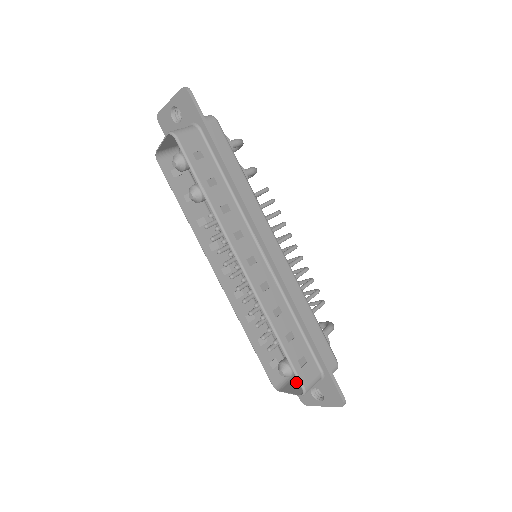
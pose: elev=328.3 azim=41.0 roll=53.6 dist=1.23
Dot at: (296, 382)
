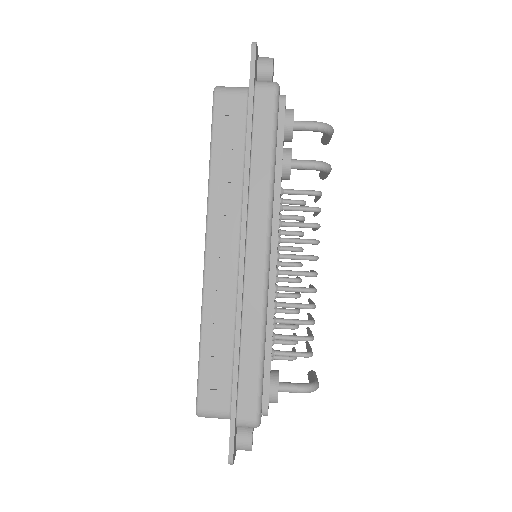
Dot at: occluded
